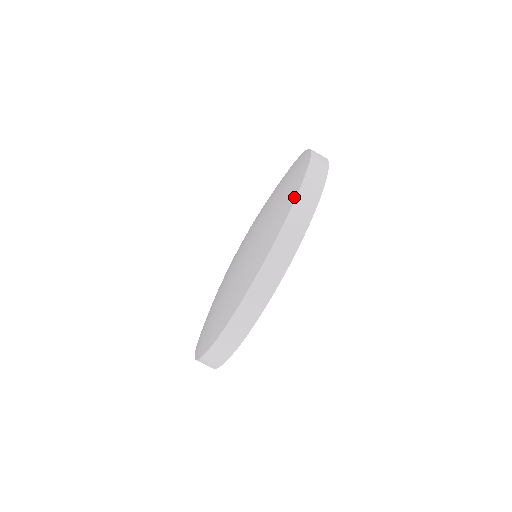
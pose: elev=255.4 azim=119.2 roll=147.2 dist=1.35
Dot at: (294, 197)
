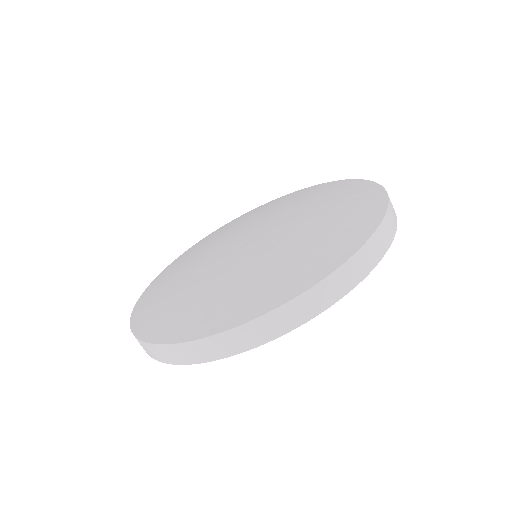
Dot at: (323, 275)
